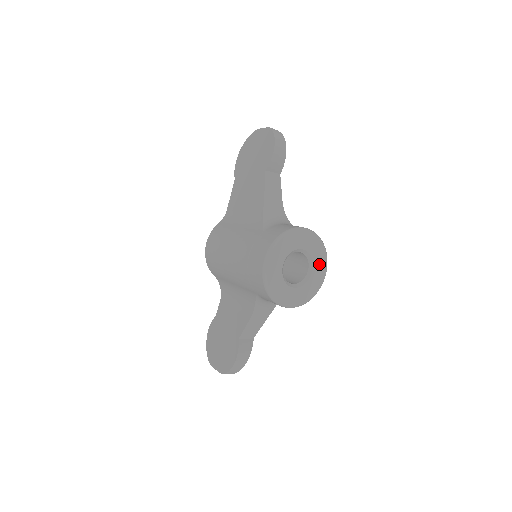
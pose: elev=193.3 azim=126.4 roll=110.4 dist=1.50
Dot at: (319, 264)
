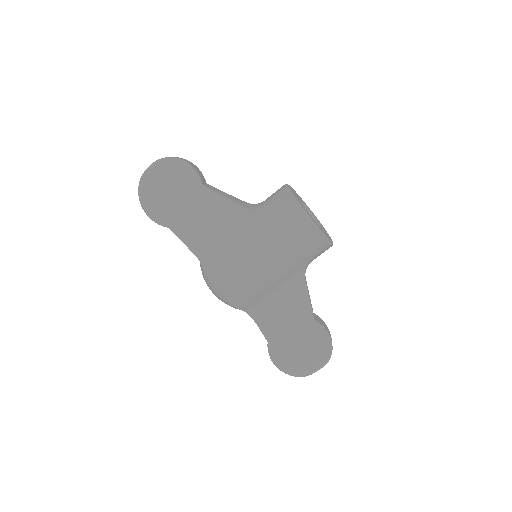
Dot at: (306, 205)
